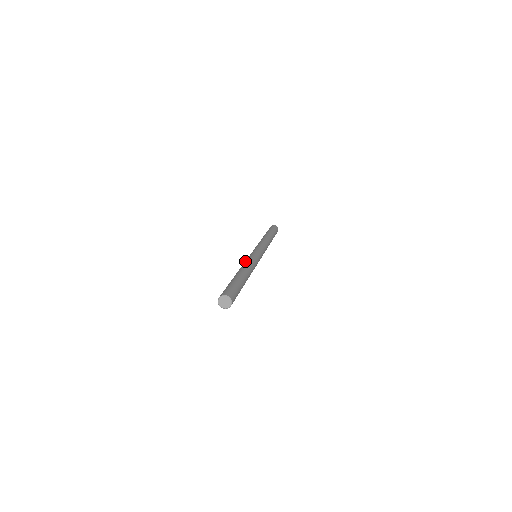
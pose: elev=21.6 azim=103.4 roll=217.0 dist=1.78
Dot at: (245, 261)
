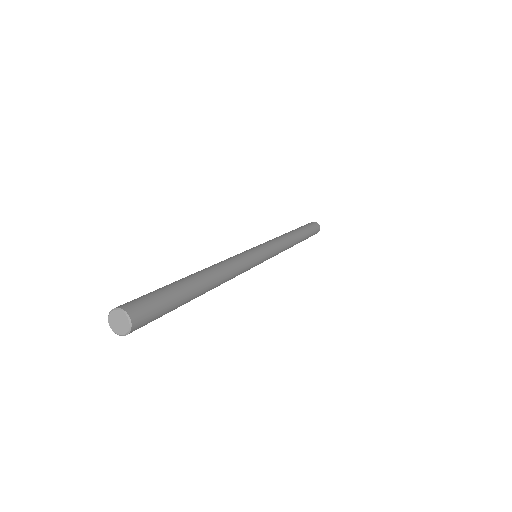
Dot at: occluded
